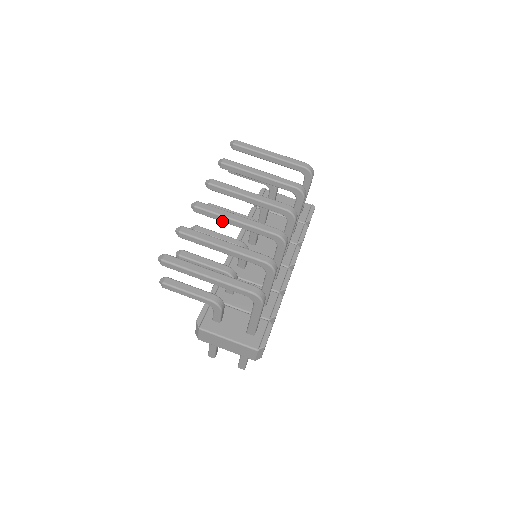
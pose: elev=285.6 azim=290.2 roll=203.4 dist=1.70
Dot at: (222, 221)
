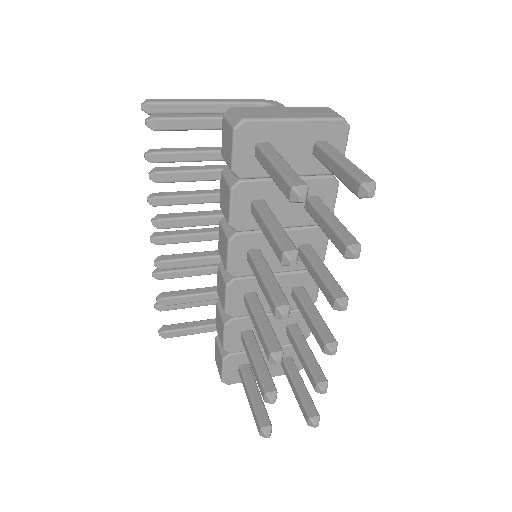
Dot at: (191, 194)
